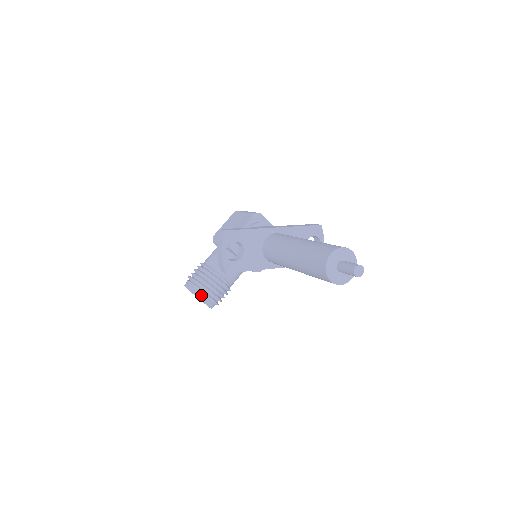
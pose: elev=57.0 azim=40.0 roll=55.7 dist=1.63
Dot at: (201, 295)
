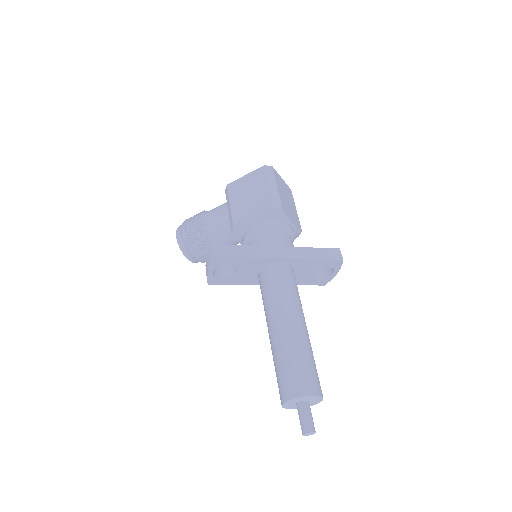
Dot at: (188, 256)
